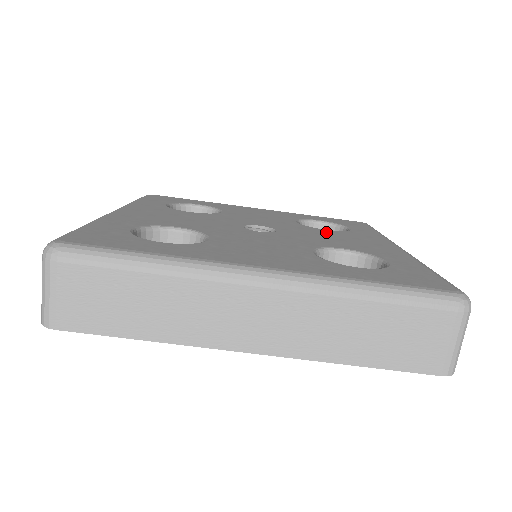
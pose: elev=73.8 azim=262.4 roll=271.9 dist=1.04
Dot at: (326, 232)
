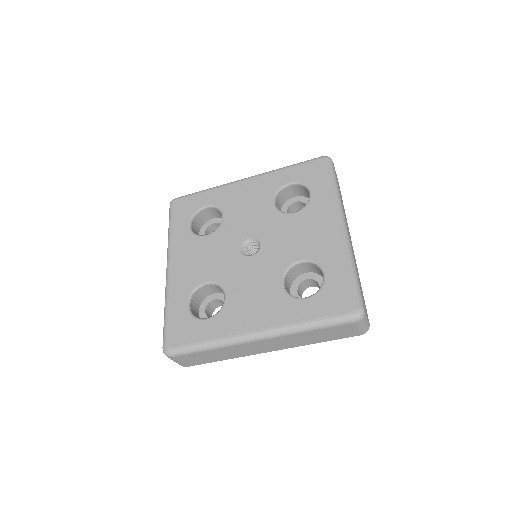
Dot at: (292, 222)
